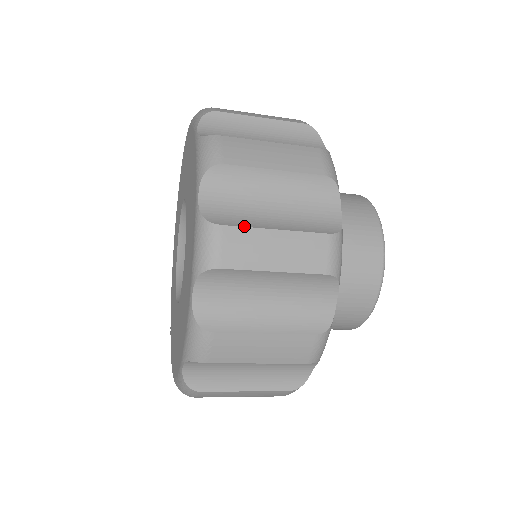
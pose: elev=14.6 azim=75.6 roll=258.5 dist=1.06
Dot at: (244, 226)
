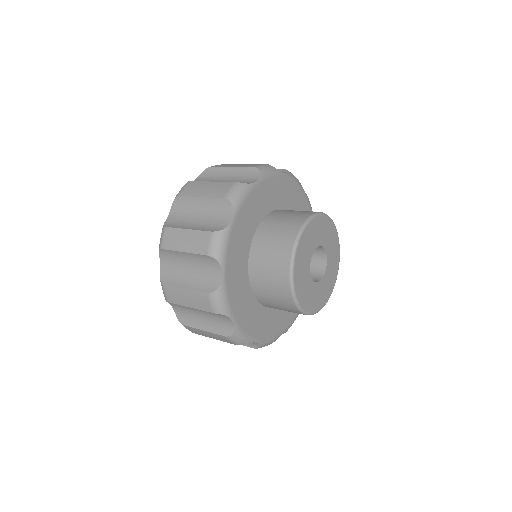
Dot at: (191, 327)
